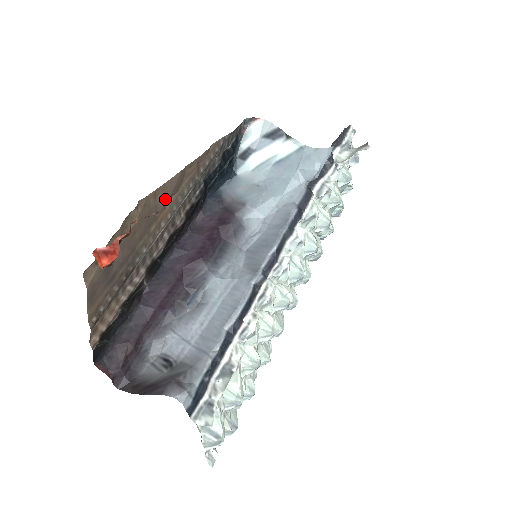
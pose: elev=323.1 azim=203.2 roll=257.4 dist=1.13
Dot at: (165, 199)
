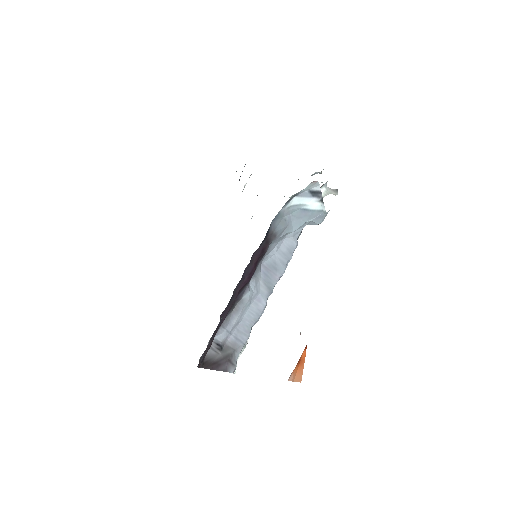
Dot at: occluded
